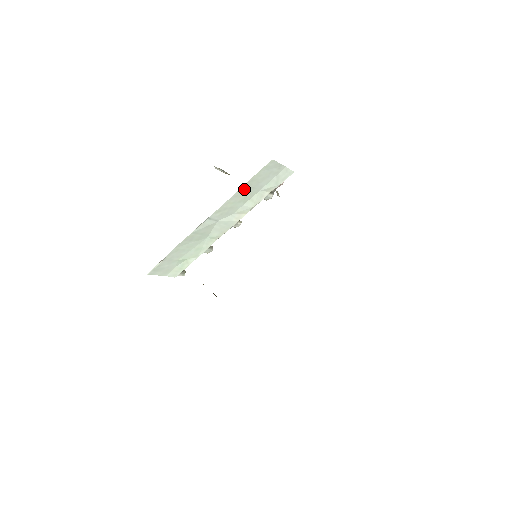
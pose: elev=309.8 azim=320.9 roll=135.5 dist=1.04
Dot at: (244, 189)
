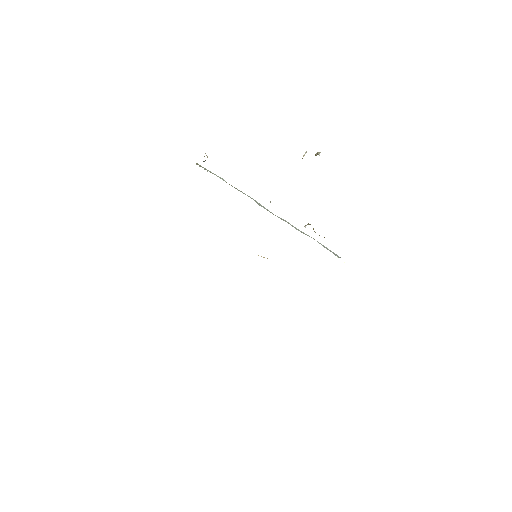
Dot at: occluded
